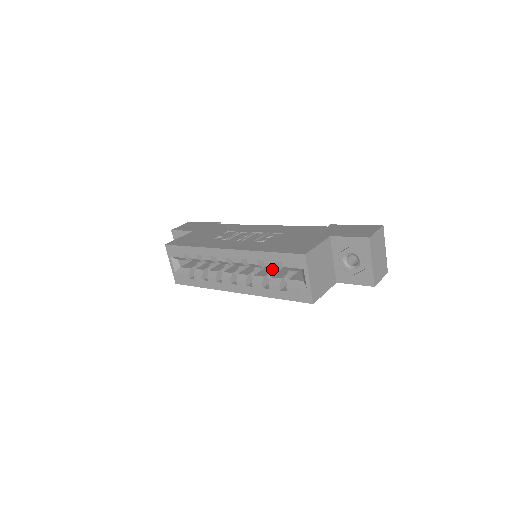
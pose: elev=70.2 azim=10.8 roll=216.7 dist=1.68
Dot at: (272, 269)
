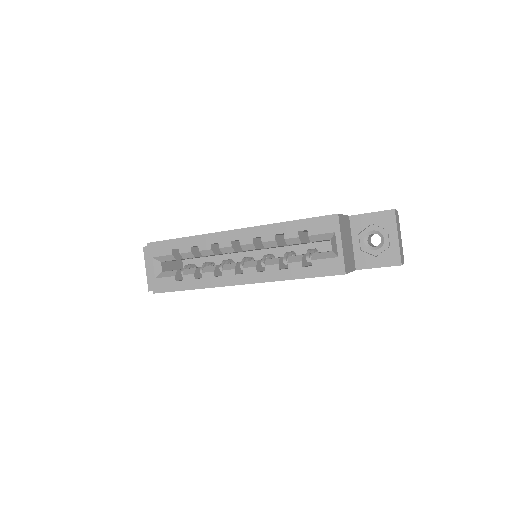
Dot at: (286, 253)
